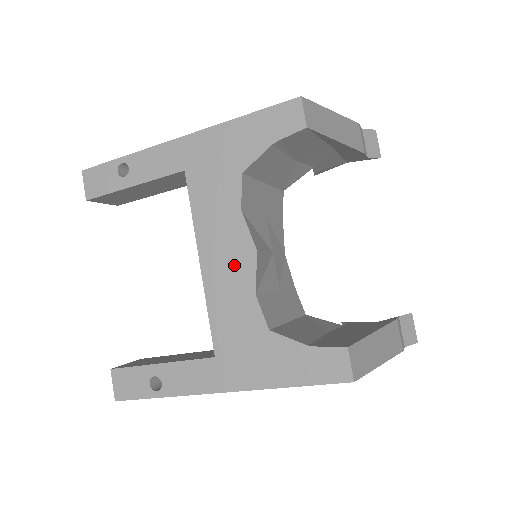
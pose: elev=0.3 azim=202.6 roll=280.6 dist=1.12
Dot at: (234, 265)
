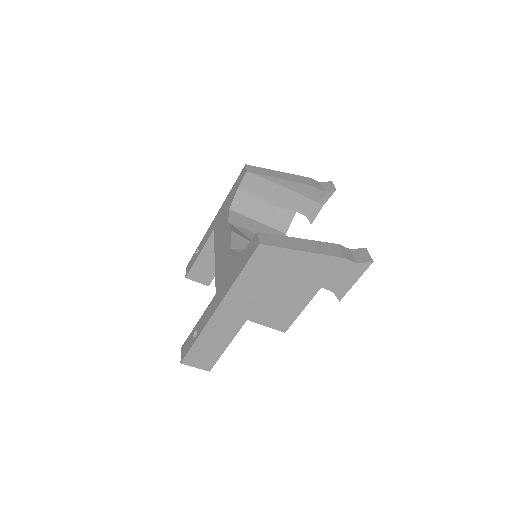
Dot at: (225, 246)
